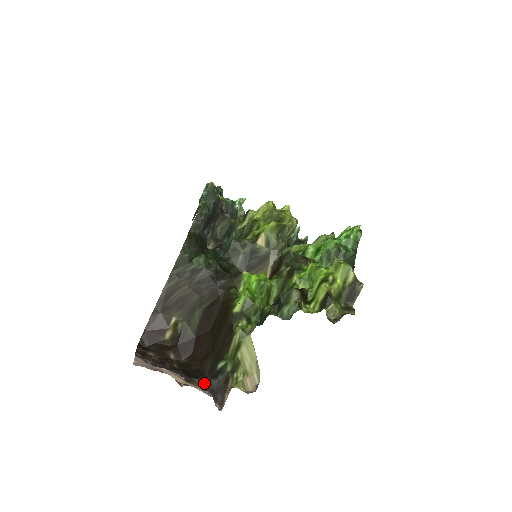
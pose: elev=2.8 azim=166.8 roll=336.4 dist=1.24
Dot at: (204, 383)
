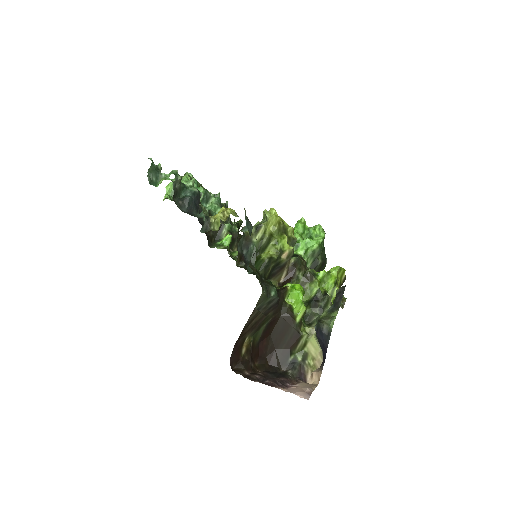
Dot at: (292, 376)
